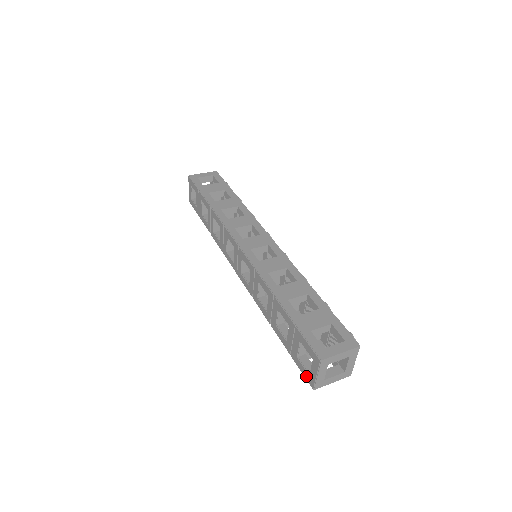
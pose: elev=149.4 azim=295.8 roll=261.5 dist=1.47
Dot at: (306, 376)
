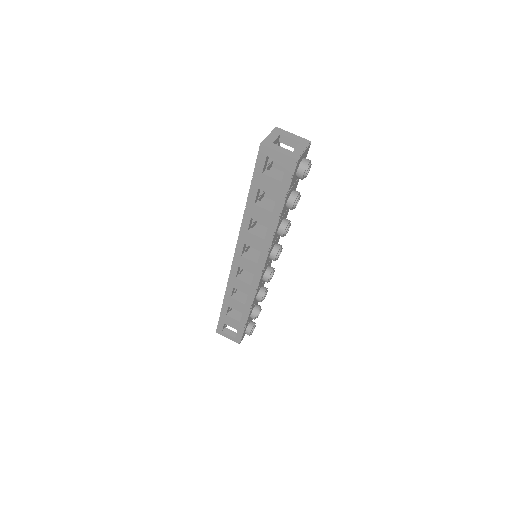
Dot at: occluded
